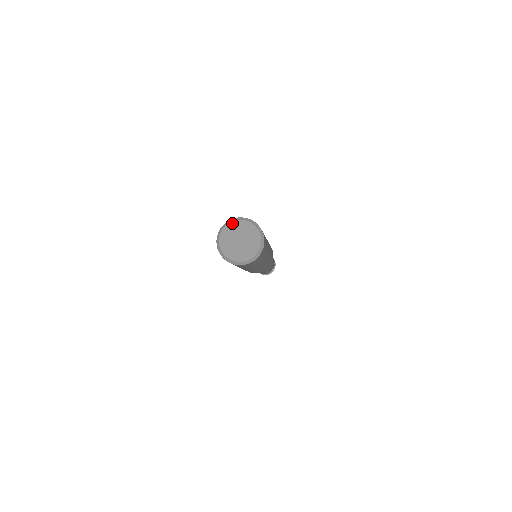
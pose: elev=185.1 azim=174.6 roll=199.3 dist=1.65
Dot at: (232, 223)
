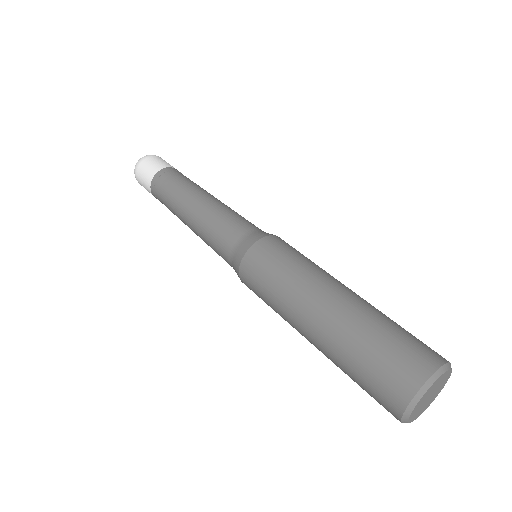
Dot at: (426, 393)
